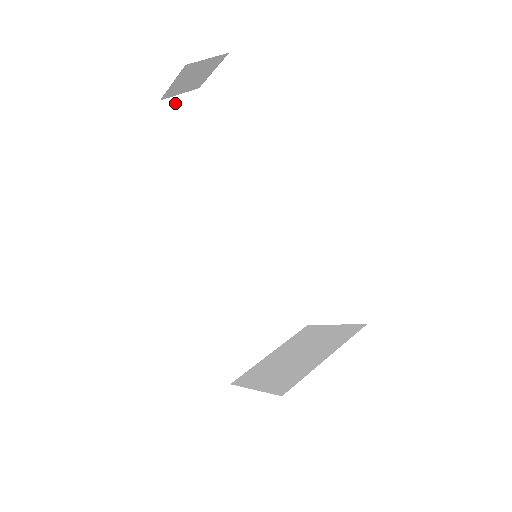
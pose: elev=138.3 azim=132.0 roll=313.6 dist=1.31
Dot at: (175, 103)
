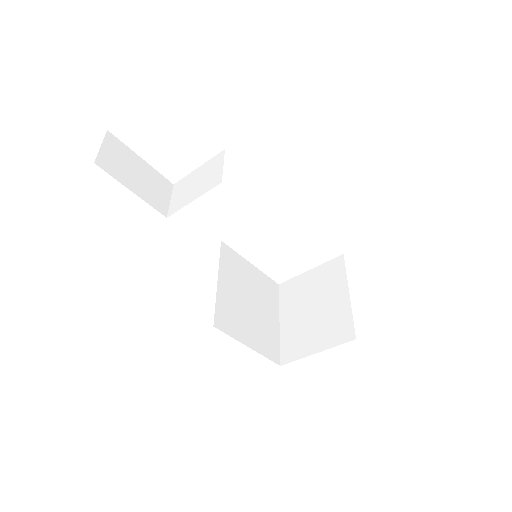
Dot at: (104, 158)
